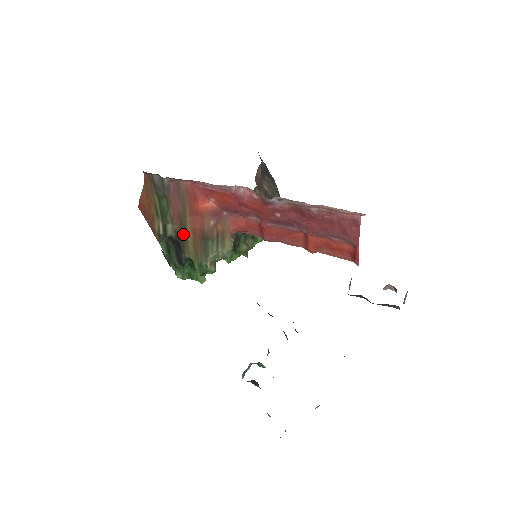
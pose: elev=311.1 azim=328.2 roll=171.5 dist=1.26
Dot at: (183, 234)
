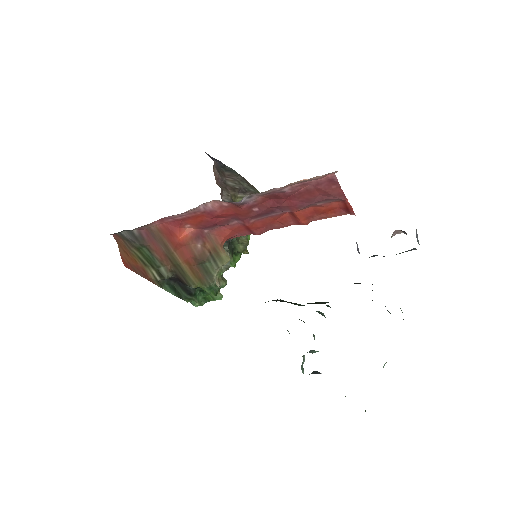
Dot at: (179, 270)
